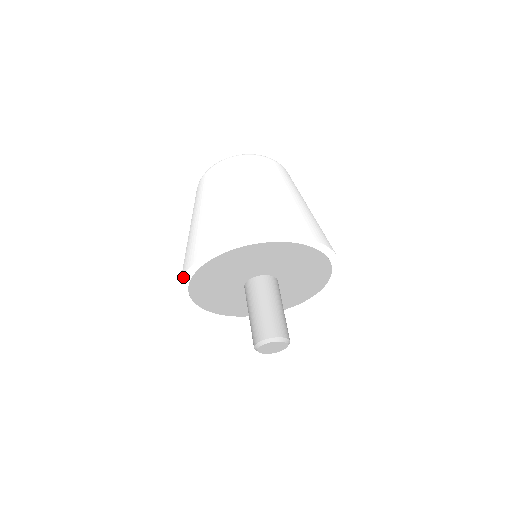
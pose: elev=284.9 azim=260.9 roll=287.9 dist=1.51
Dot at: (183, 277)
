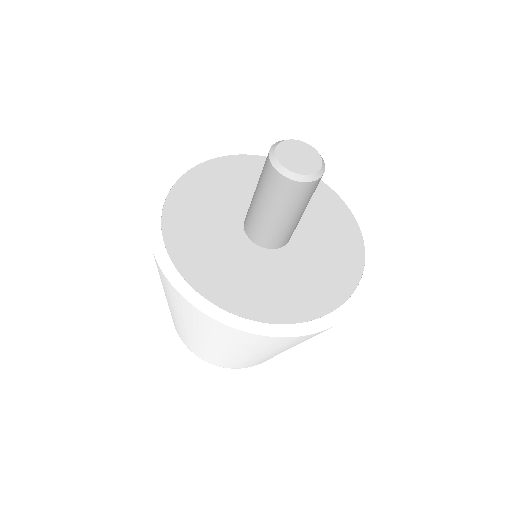
Dot at: (162, 270)
